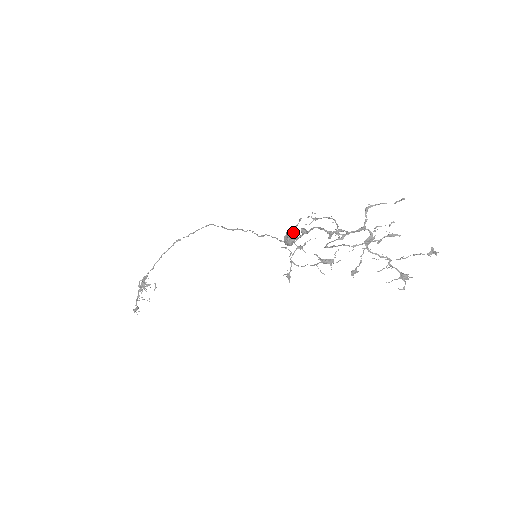
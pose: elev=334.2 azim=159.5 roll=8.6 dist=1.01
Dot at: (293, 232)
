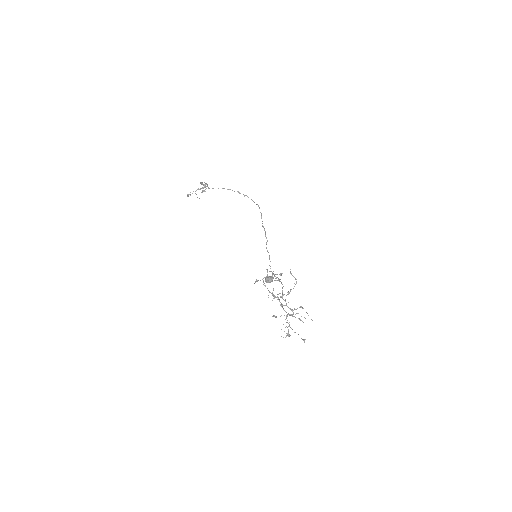
Dot at: (272, 280)
